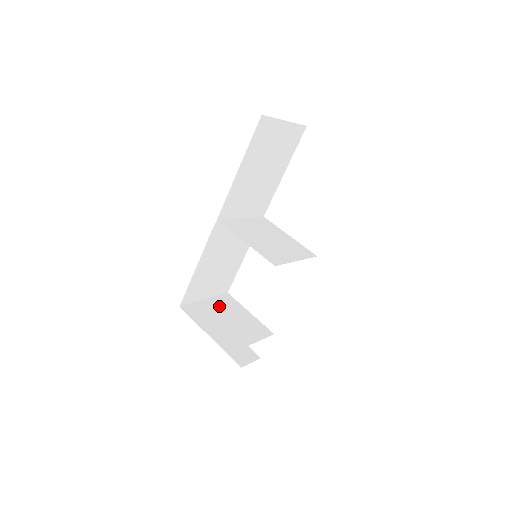
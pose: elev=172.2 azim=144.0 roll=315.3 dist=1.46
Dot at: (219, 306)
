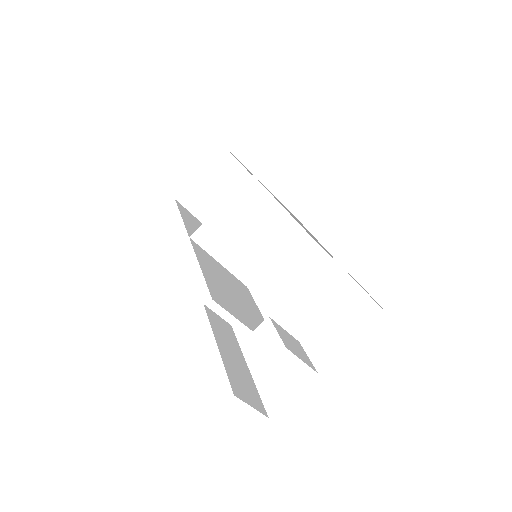
Dot at: (272, 320)
